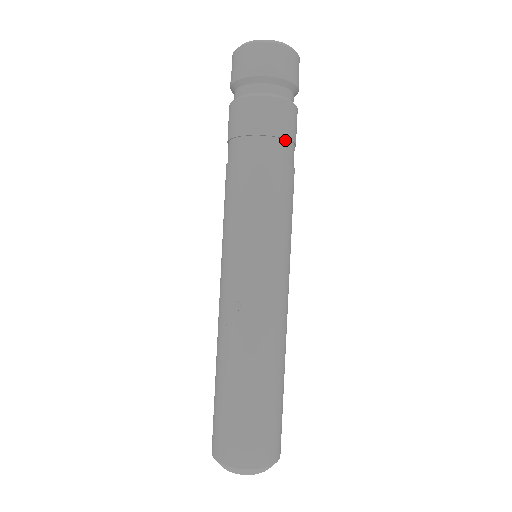
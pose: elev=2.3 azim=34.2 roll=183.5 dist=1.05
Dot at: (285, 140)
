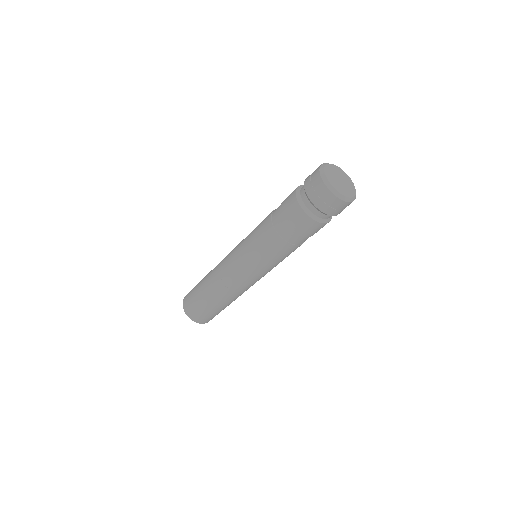
Dot at: occluded
